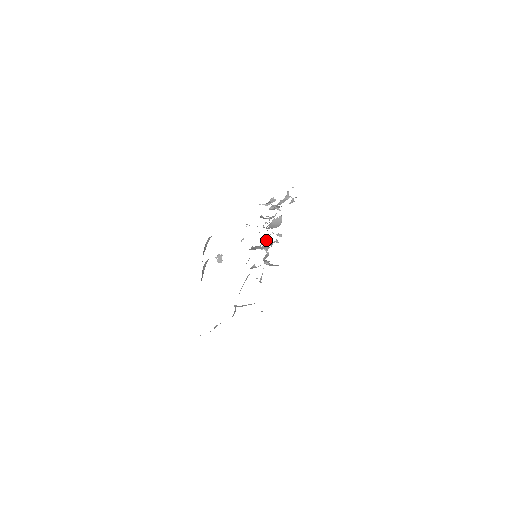
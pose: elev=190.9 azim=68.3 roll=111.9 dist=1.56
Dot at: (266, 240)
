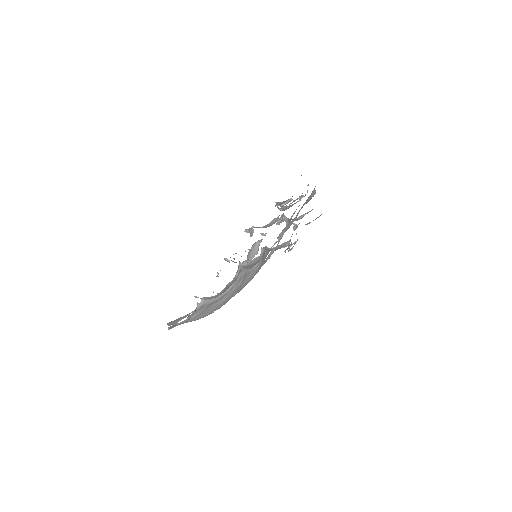
Dot at: (291, 242)
